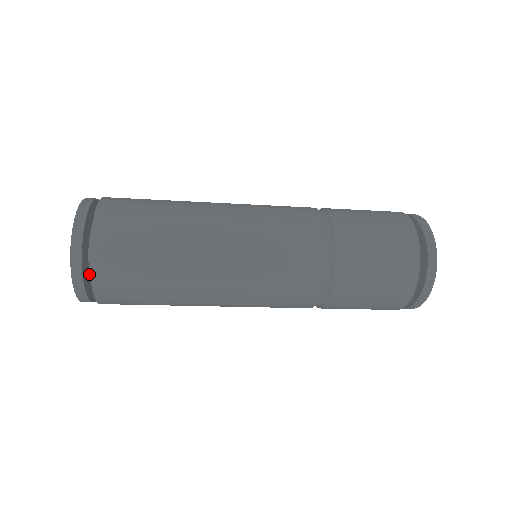
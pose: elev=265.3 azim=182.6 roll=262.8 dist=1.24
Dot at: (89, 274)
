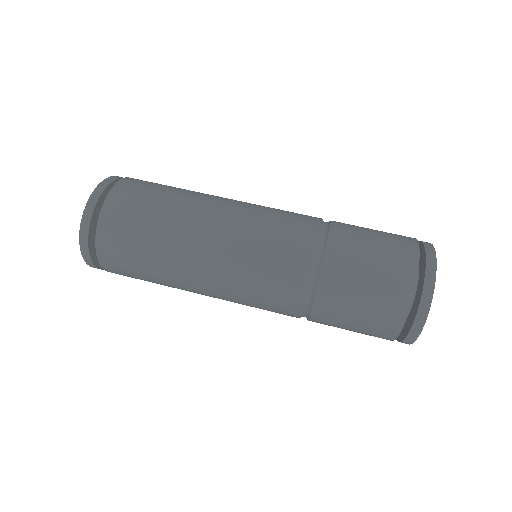
Dot at: occluded
